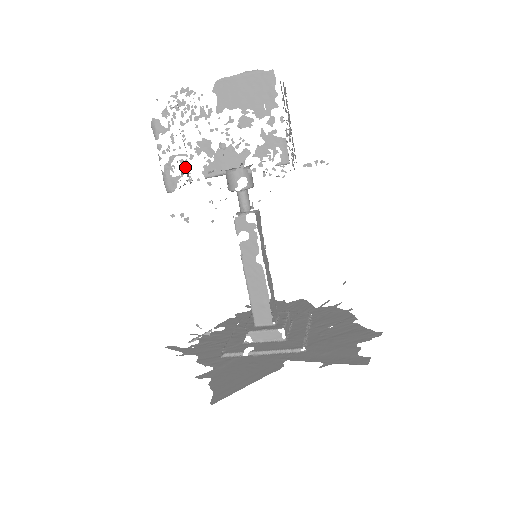
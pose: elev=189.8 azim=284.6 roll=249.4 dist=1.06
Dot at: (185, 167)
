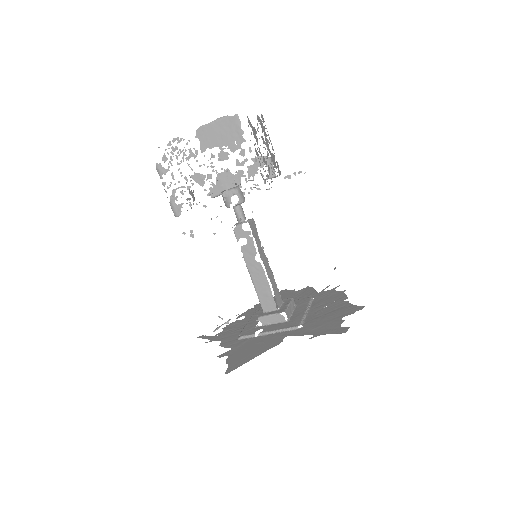
Dot at: (190, 194)
